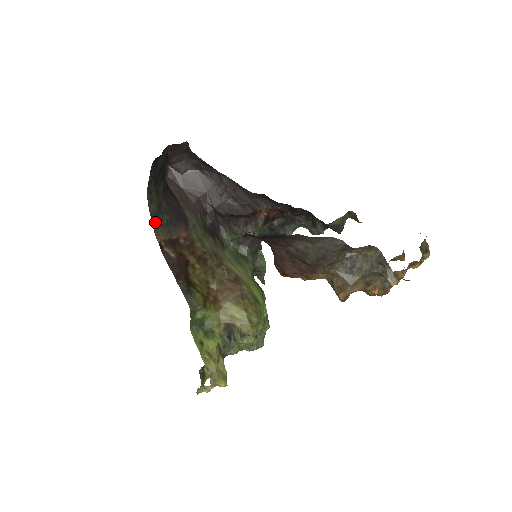
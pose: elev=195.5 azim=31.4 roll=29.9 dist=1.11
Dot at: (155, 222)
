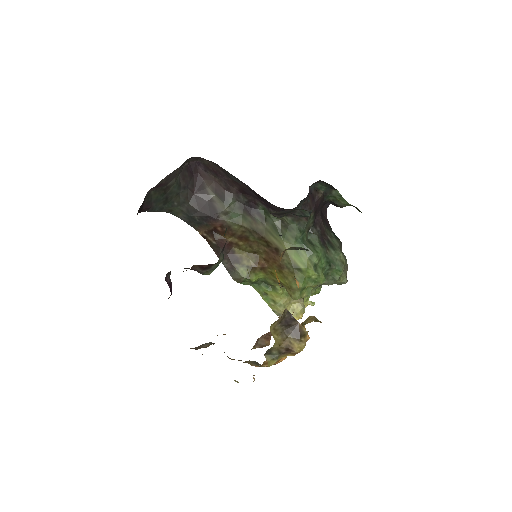
Dot at: (191, 223)
